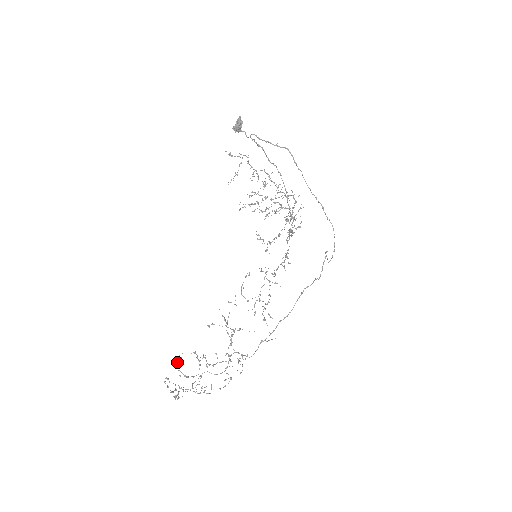
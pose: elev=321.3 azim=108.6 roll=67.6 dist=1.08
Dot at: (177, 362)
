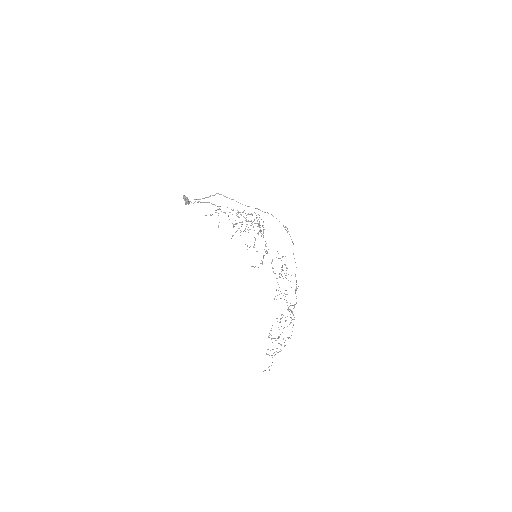
Dot at: occluded
